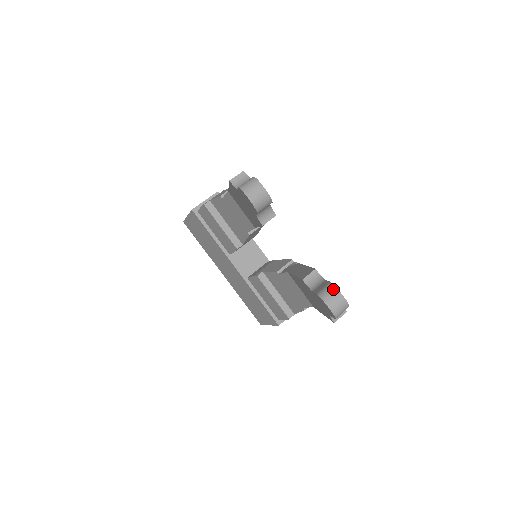
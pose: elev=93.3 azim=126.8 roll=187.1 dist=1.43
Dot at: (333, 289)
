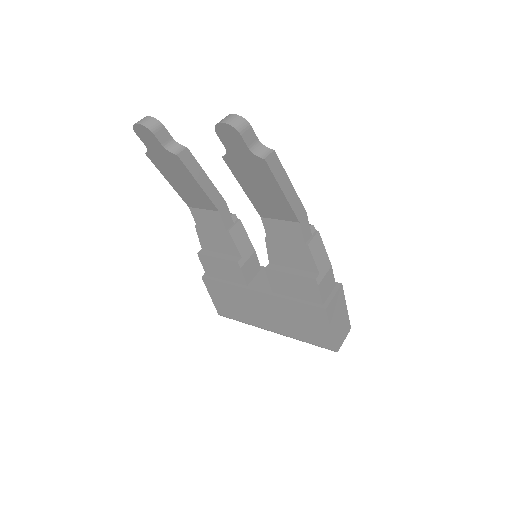
Dot at: occluded
